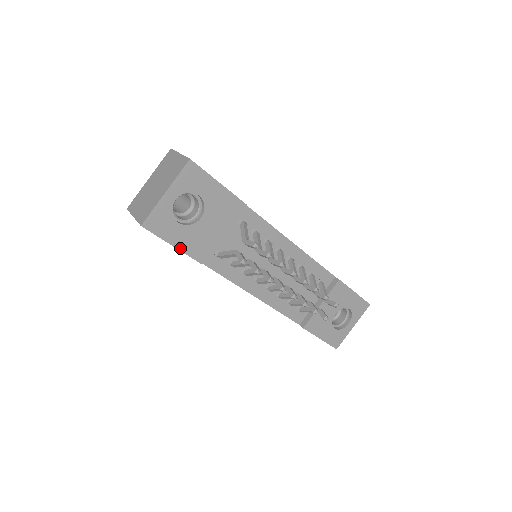
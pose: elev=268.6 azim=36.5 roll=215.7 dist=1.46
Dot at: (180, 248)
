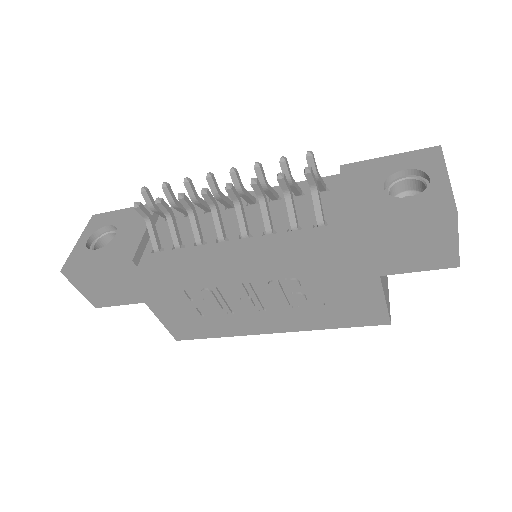
Dot at: (103, 264)
